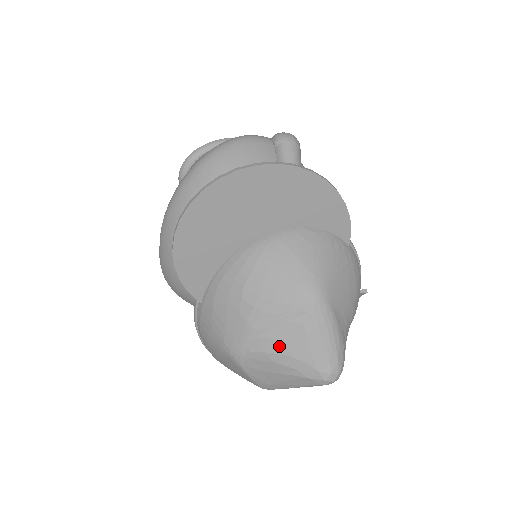
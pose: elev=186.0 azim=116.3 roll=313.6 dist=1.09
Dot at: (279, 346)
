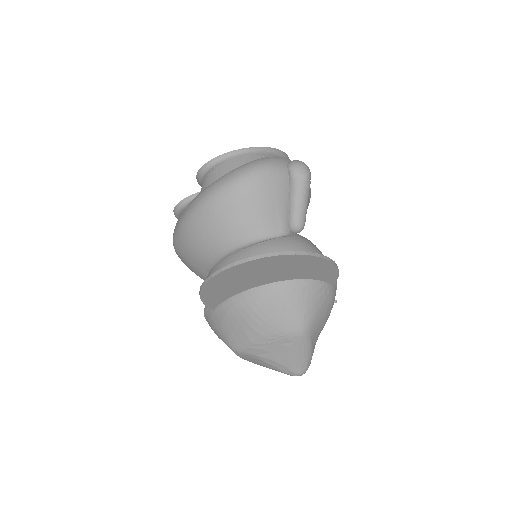
Dot at: (268, 355)
